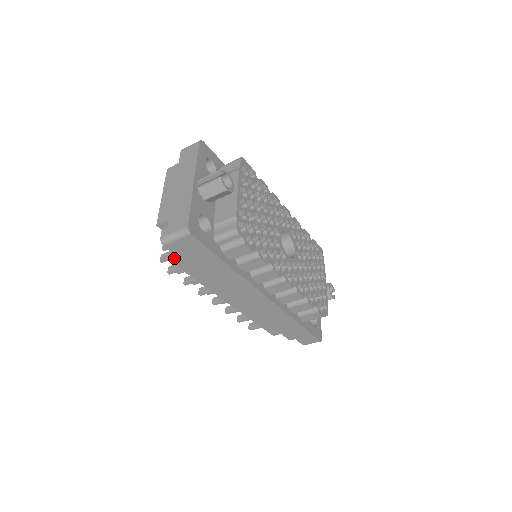
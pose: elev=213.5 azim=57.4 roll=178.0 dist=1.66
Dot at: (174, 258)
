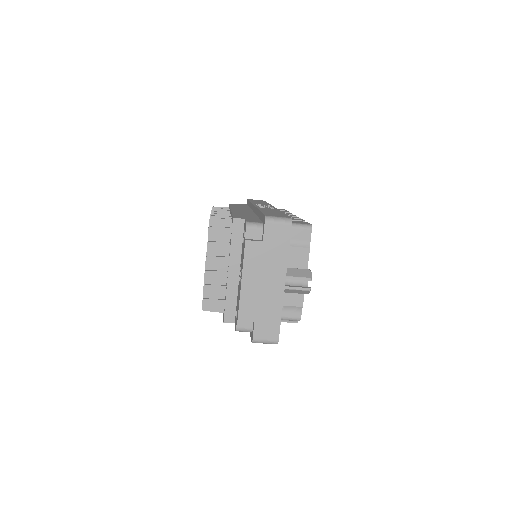
Dot at: (229, 322)
